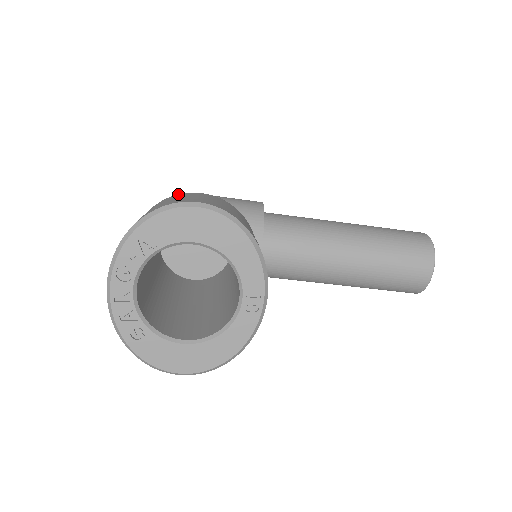
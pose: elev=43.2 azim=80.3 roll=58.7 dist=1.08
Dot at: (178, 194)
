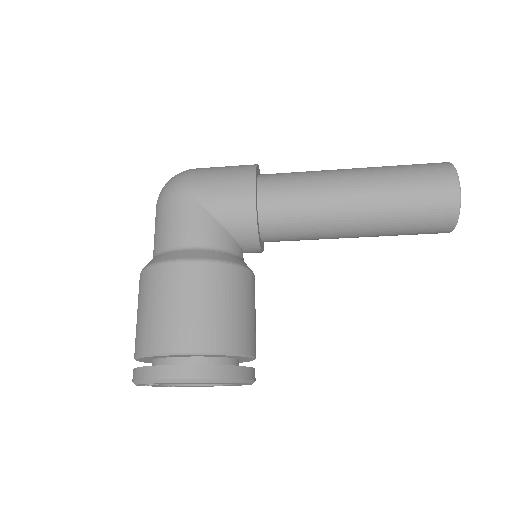
Dot at: (162, 265)
